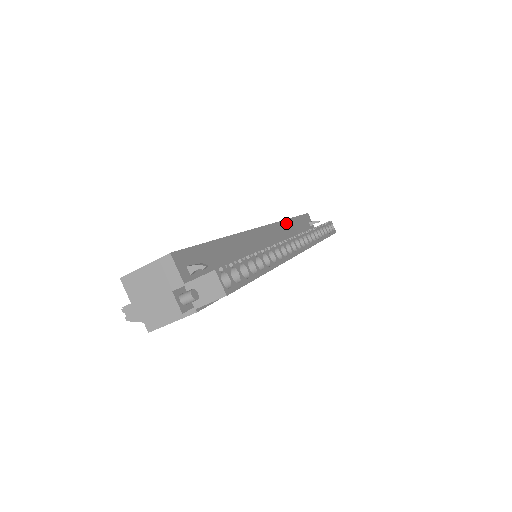
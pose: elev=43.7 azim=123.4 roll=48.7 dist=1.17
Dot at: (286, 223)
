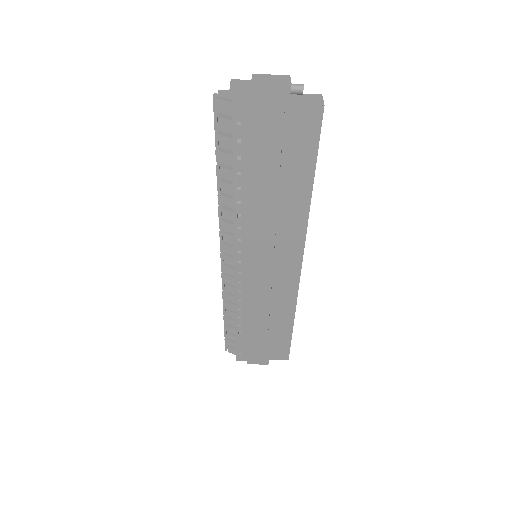
Dot at: occluded
